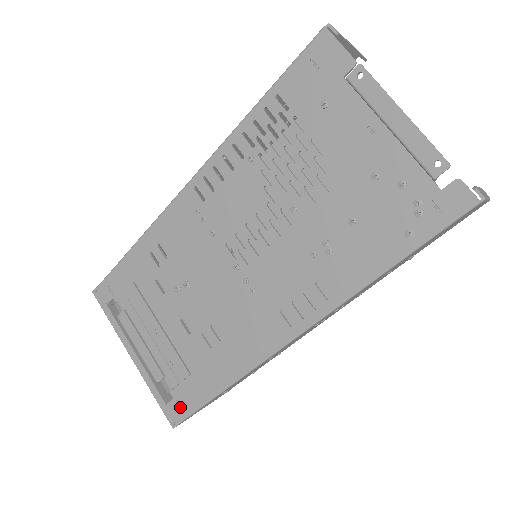
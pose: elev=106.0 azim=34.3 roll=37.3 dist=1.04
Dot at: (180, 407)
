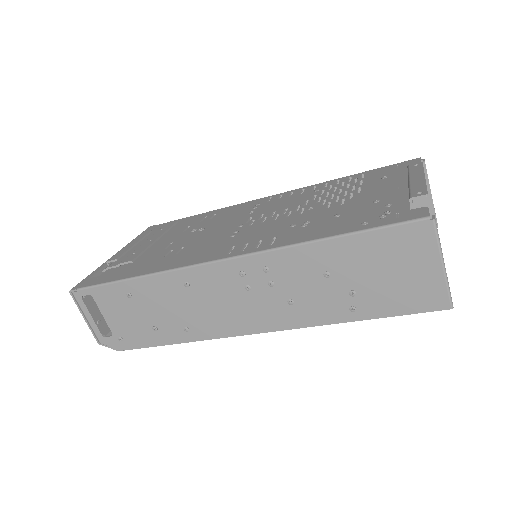
Dot at: (95, 281)
